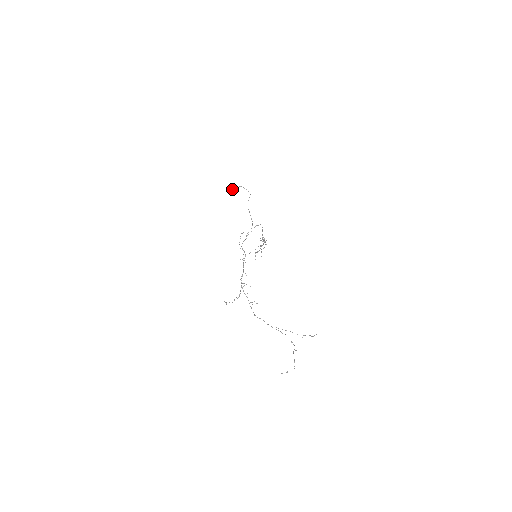
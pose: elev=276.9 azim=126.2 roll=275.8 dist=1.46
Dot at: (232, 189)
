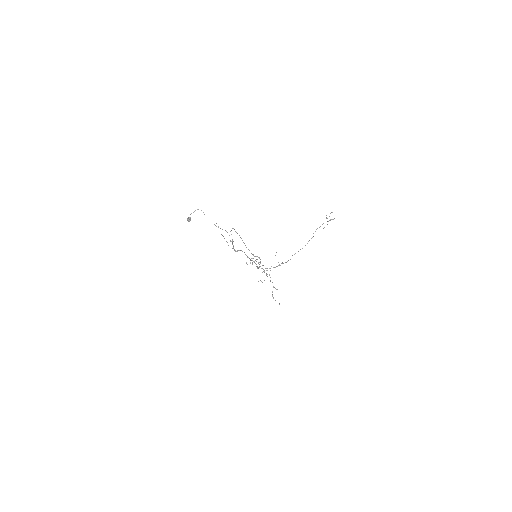
Dot at: (187, 219)
